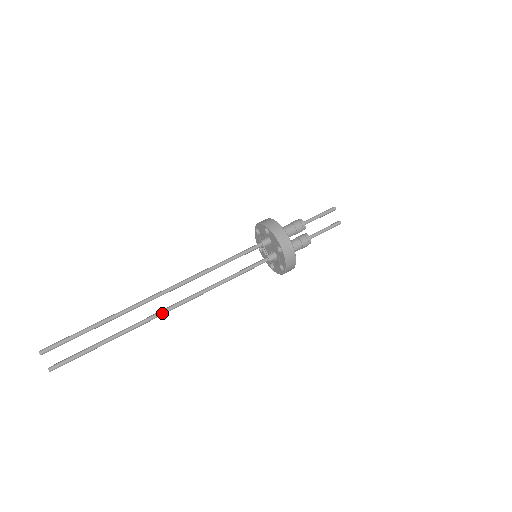
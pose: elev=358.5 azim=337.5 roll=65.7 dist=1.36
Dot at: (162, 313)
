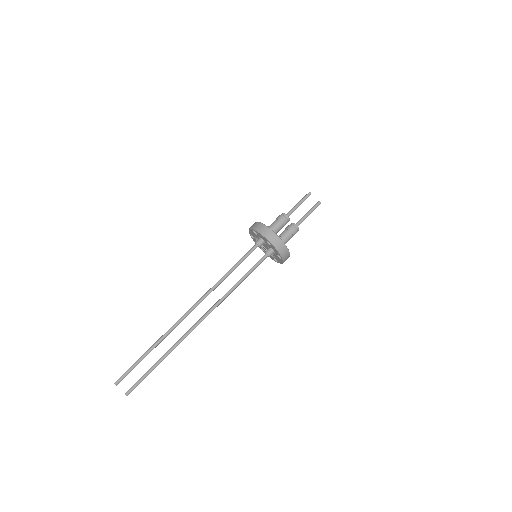
Dot at: (195, 326)
